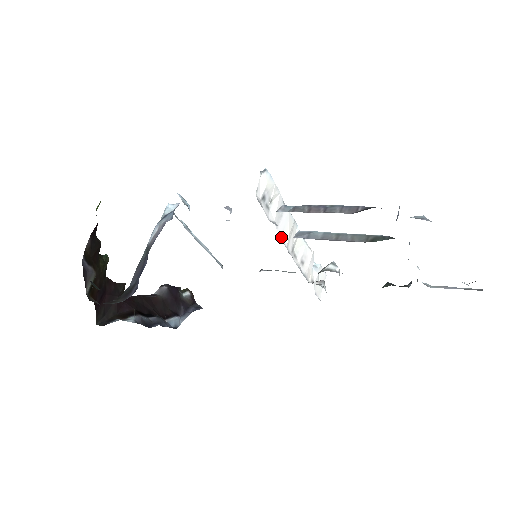
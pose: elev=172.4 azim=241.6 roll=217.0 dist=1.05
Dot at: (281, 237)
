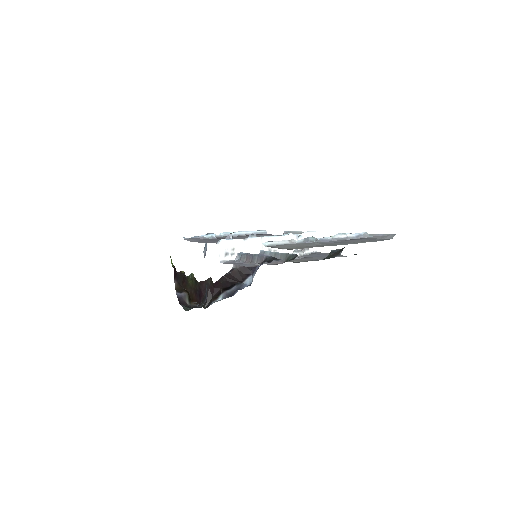
Dot at: occluded
